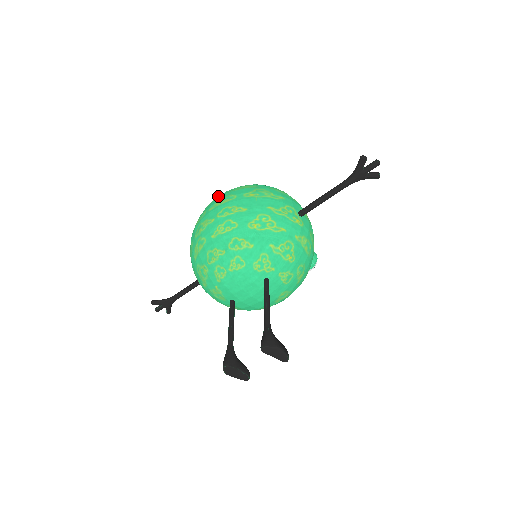
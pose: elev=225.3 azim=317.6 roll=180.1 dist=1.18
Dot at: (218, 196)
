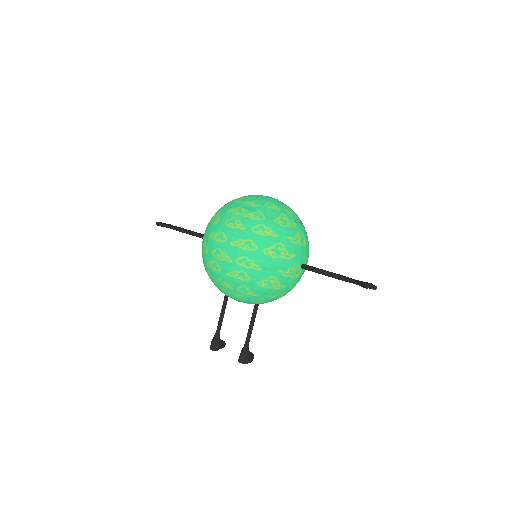
Dot at: (241, 218)
